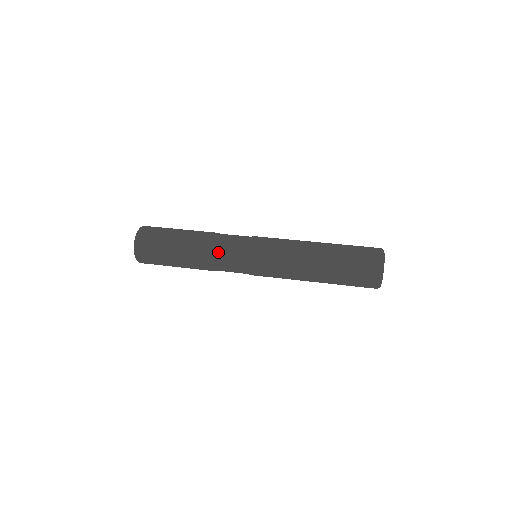
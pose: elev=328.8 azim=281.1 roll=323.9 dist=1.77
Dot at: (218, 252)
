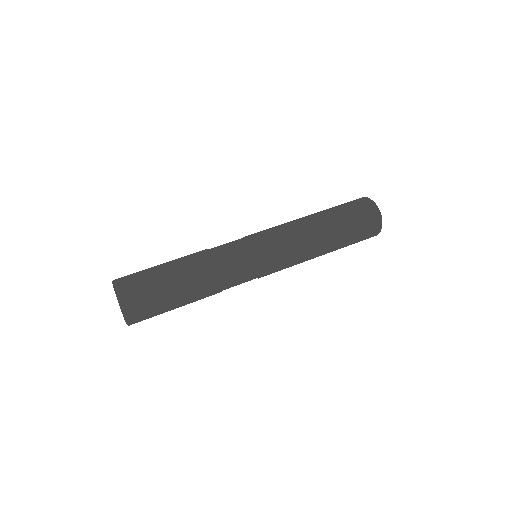
Dot at: (228, 287)
